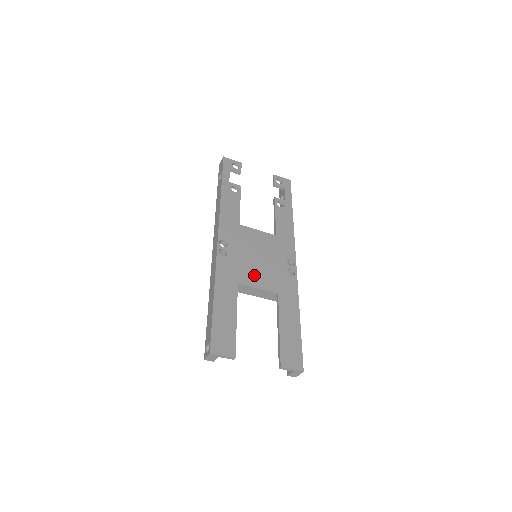
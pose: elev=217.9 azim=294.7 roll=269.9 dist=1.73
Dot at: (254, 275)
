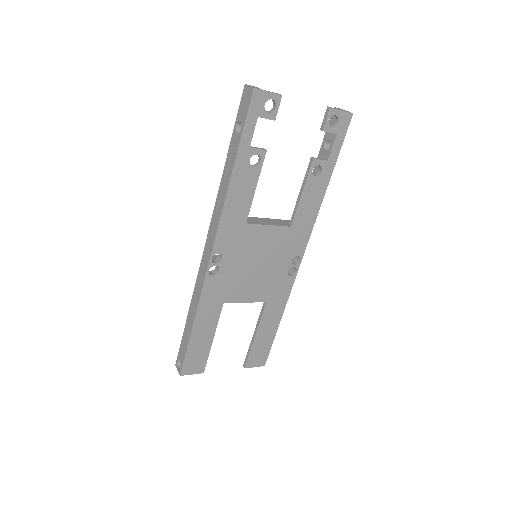
Dot at: (245, 289)
